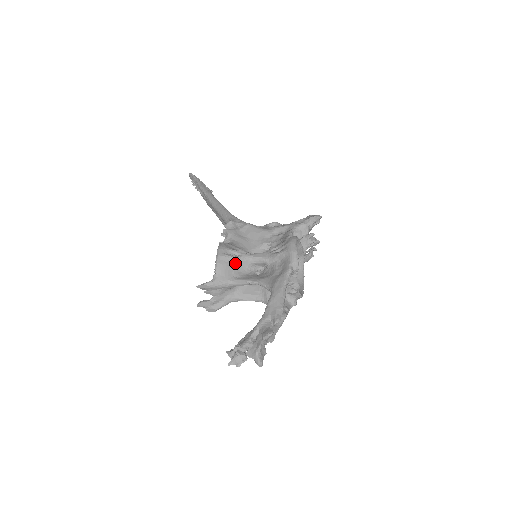
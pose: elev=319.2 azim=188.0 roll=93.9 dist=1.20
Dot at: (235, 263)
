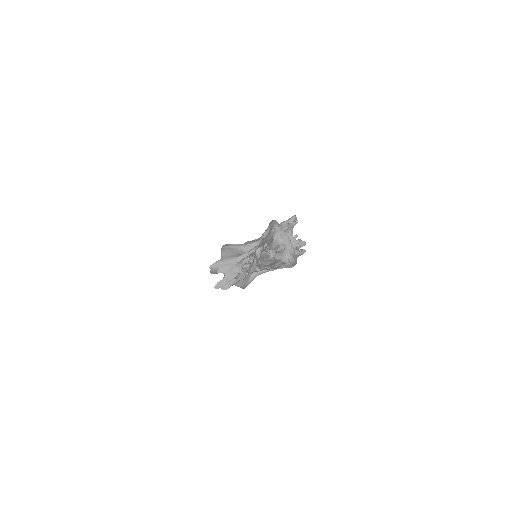
Dot at: (236, 249)
